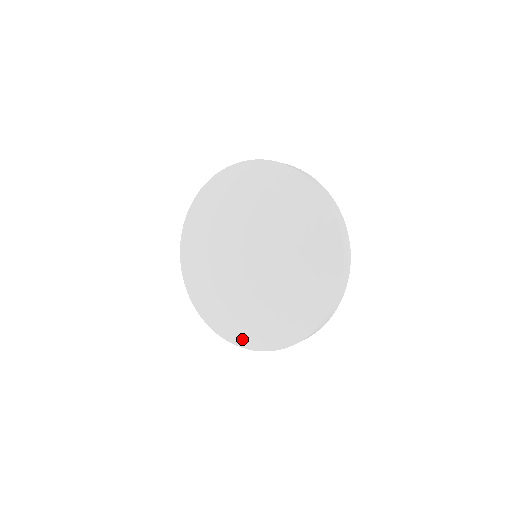
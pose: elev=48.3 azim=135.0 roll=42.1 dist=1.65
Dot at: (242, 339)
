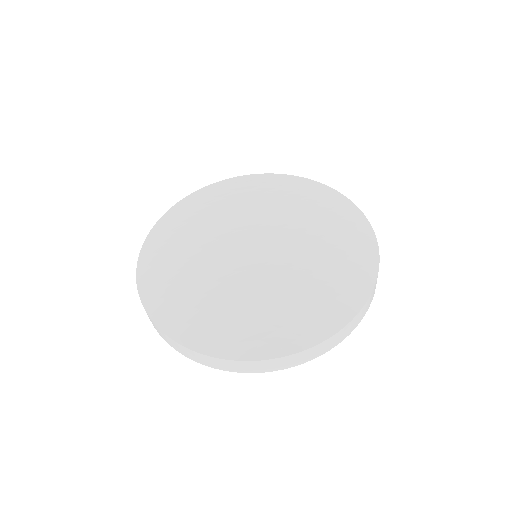
Dot at: (178, 325)
